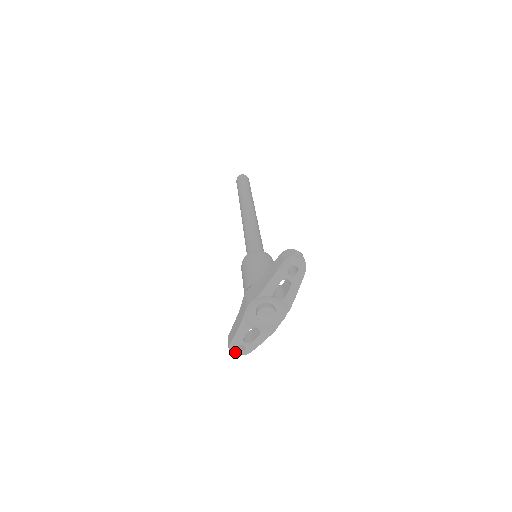
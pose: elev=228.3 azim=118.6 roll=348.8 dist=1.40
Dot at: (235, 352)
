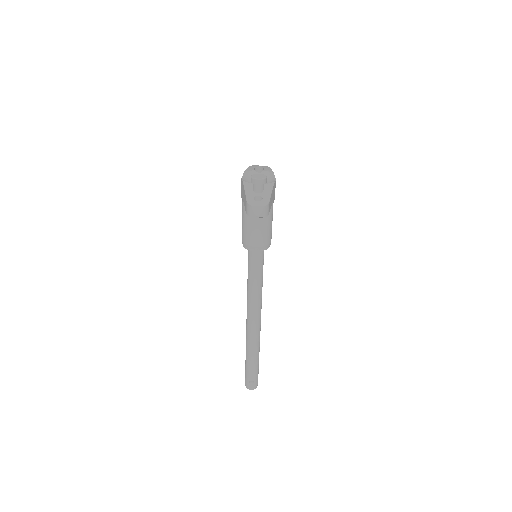
Dot at: (256, 205)
